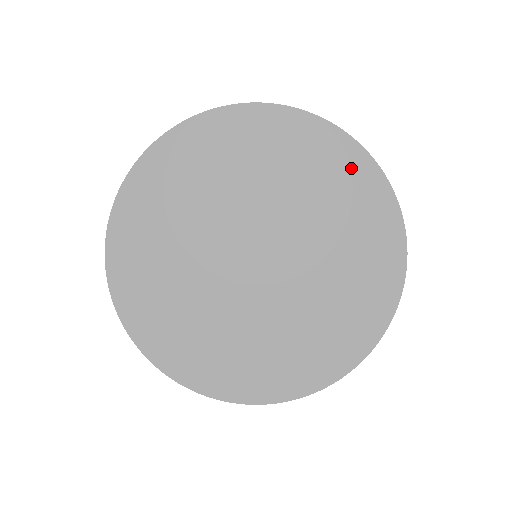
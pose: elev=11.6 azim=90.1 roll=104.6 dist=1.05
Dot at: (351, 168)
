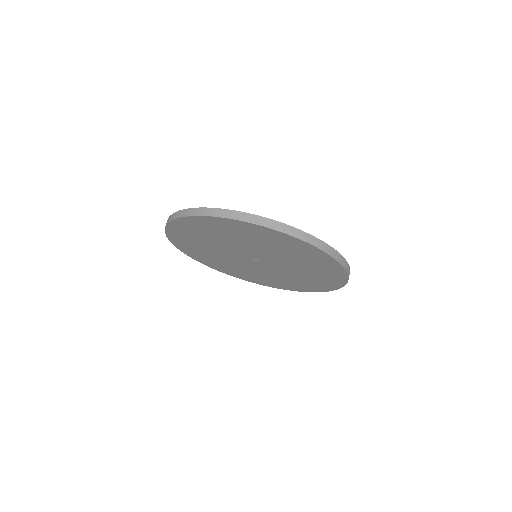
Dot at: occluded
